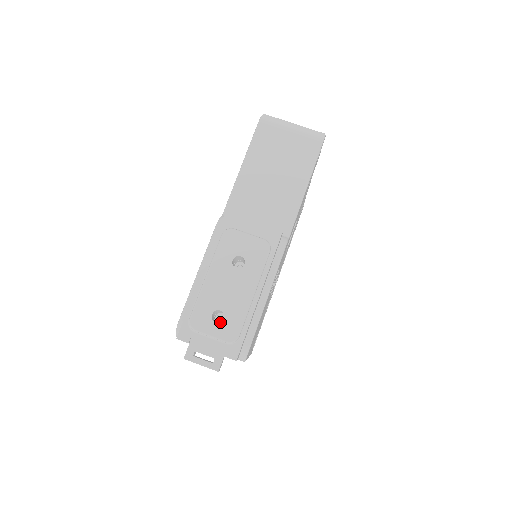
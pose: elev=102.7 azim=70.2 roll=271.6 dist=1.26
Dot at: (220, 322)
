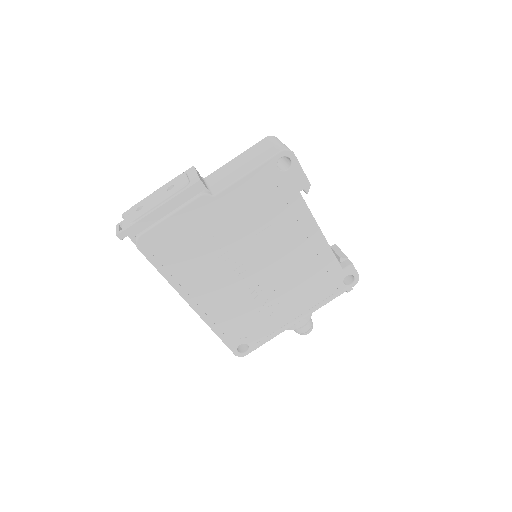
Dot at: occluded
